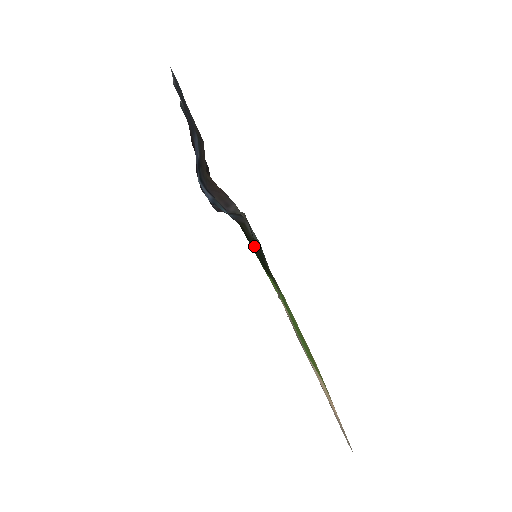
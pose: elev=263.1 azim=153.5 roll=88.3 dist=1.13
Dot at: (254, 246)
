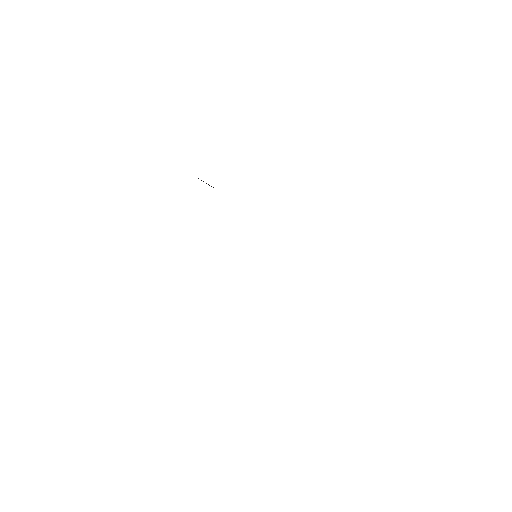
Dot at: occluded
